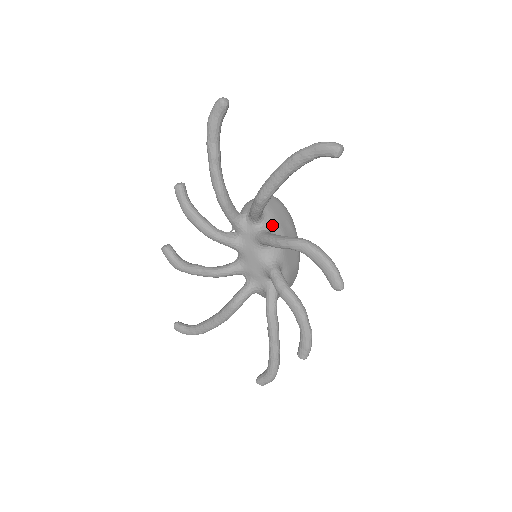
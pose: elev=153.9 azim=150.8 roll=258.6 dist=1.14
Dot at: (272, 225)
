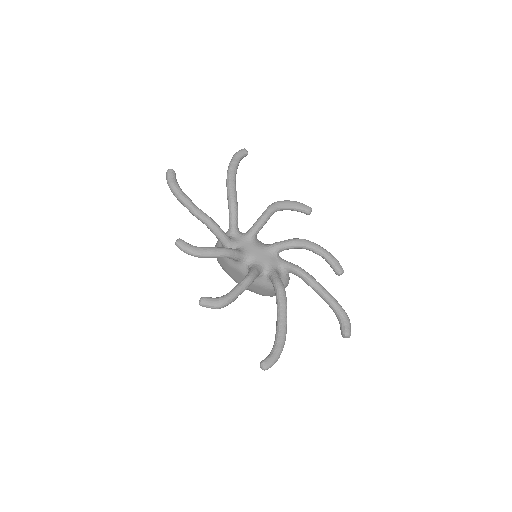
Dot at: occluded
